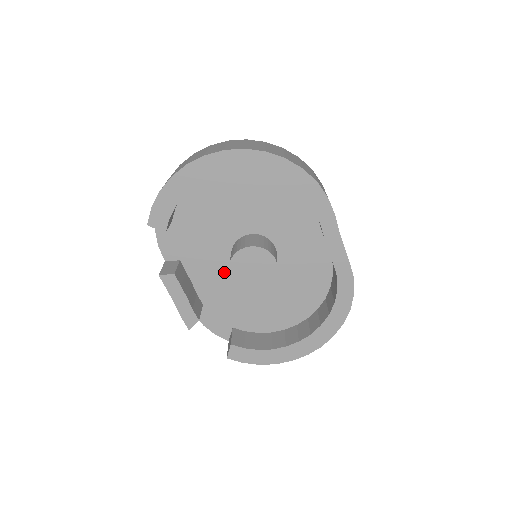
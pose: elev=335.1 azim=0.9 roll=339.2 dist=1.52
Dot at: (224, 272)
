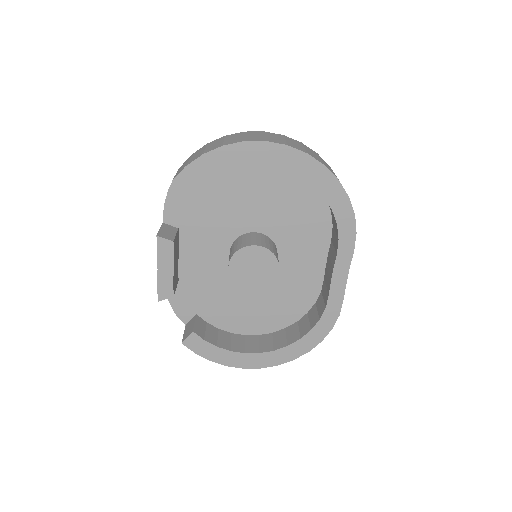
Dot at: (216, 258)
